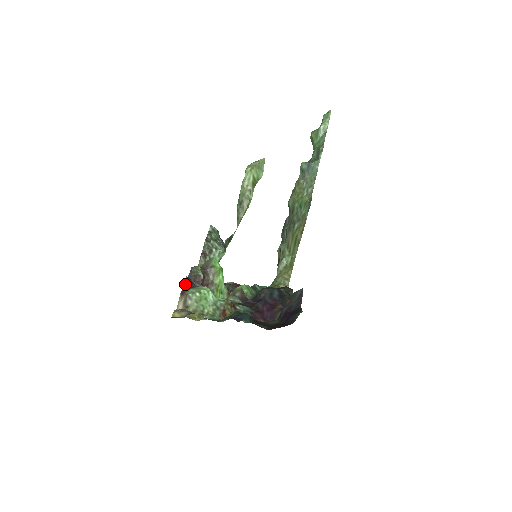
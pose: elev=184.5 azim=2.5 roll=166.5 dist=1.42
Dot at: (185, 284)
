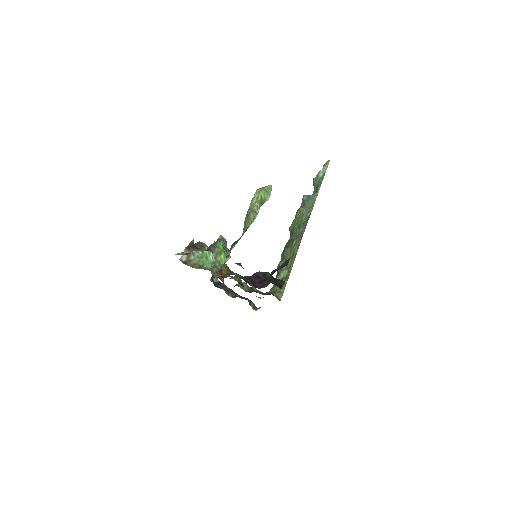
Dot at: (191, 244)
